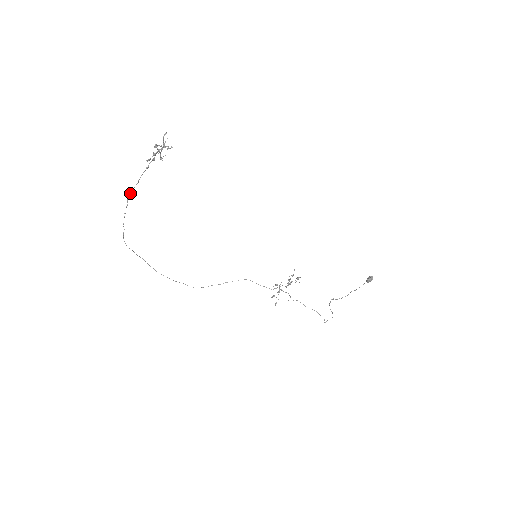
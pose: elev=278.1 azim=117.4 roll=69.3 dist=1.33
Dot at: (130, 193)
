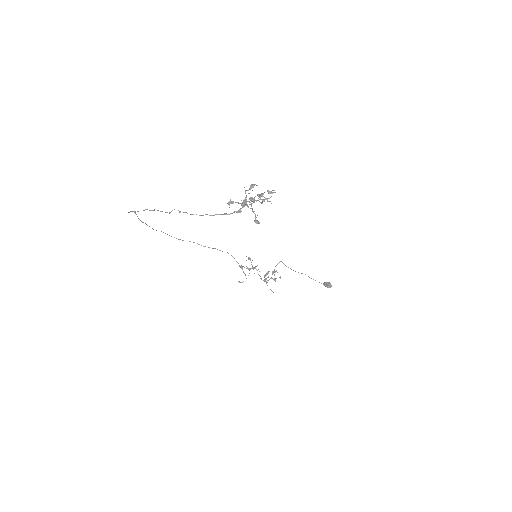
Dot at: occluded
